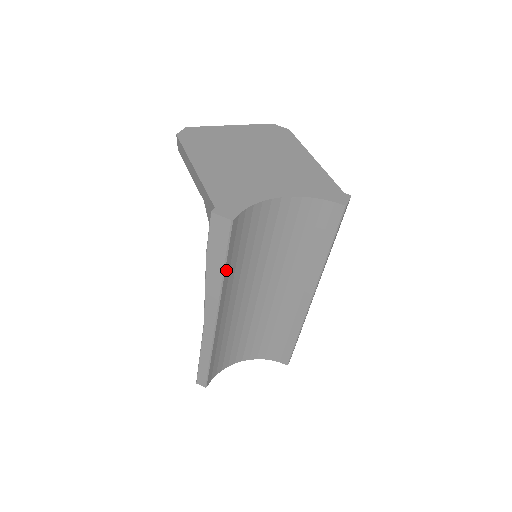
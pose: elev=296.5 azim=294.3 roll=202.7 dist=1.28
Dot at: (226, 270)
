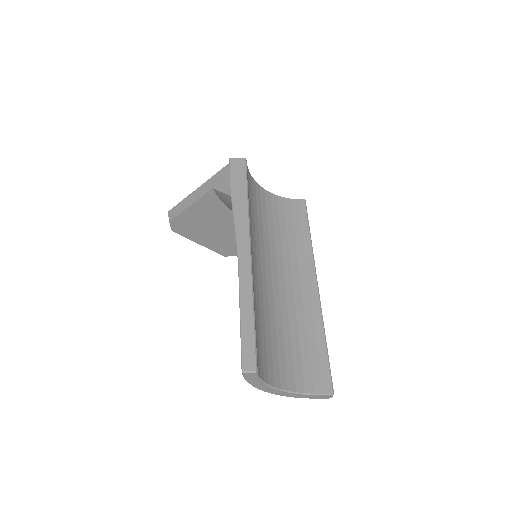
Dot at: (248, 199)
